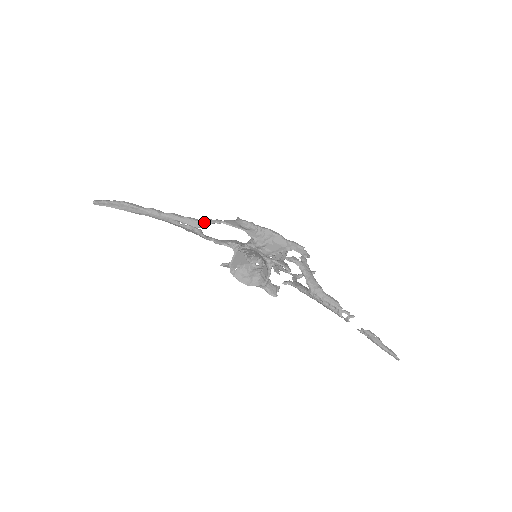
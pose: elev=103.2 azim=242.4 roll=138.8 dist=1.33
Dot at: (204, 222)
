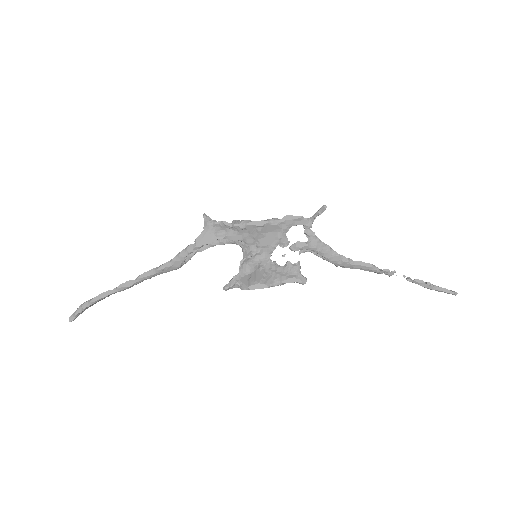
Dot at: (178, 262)
